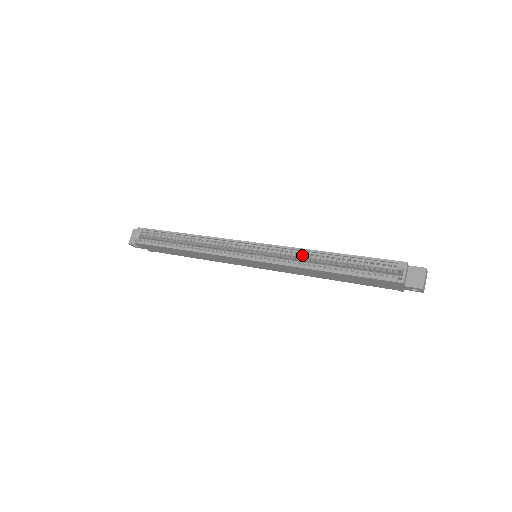
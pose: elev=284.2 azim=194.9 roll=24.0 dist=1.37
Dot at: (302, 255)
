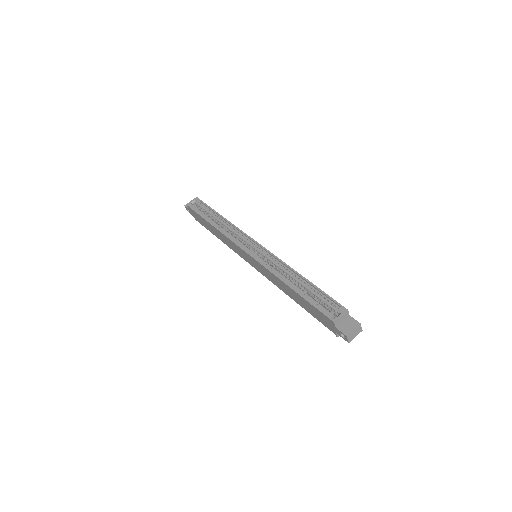
Dot at: (283, 268)
